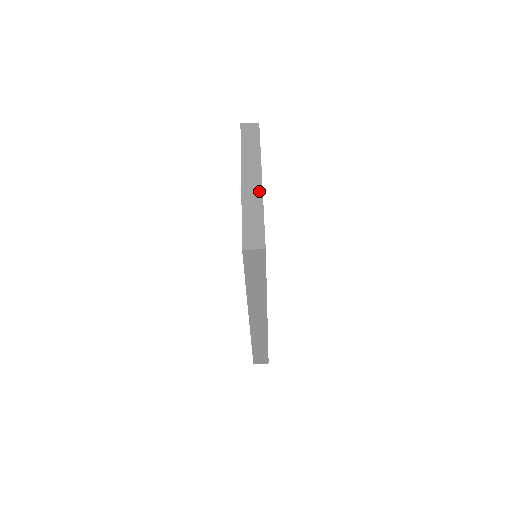
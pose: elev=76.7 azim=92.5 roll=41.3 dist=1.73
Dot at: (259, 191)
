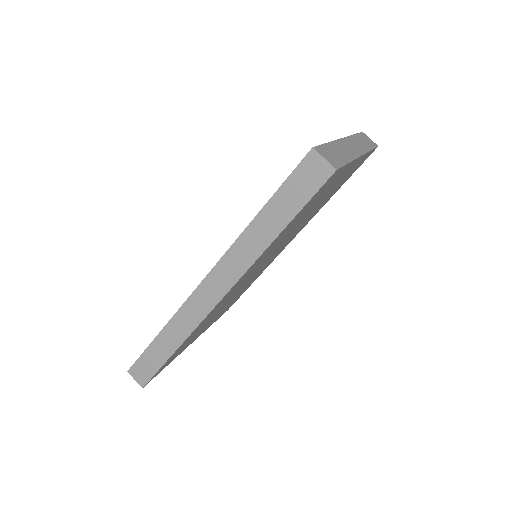
Dot at: (355, 154)
